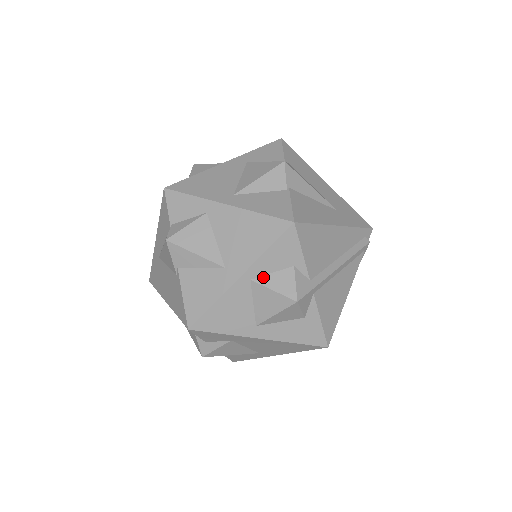
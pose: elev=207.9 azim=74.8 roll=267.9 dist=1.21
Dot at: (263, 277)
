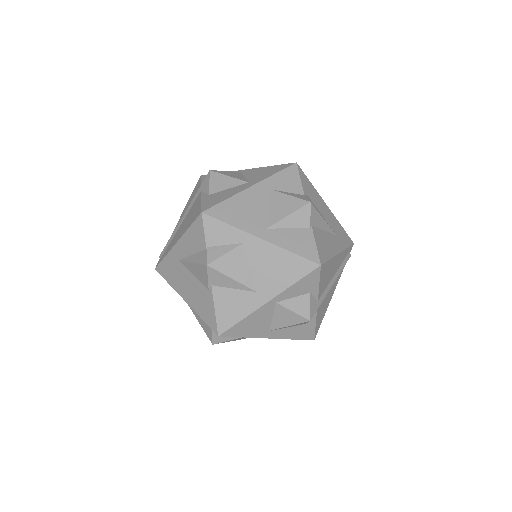
Dot at: (286, 301)
